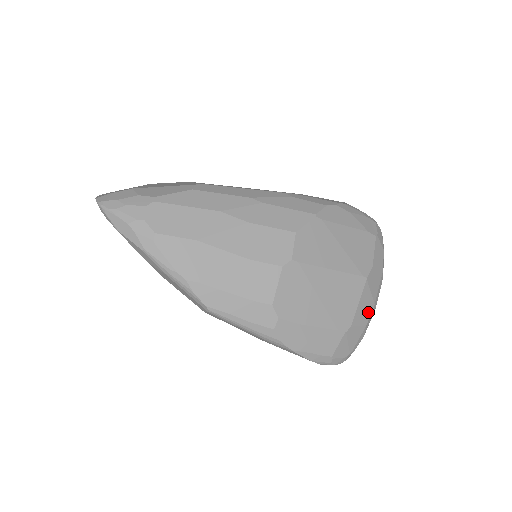
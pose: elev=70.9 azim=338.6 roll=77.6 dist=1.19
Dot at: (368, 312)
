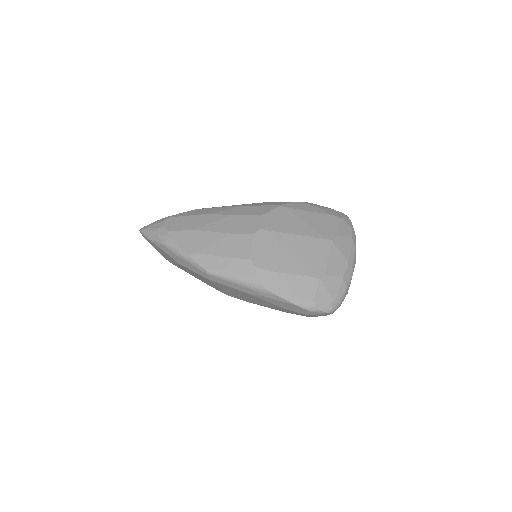
Dot at: (342, 267)
